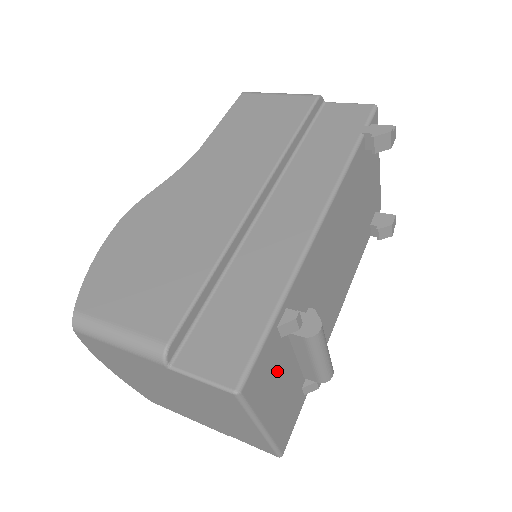
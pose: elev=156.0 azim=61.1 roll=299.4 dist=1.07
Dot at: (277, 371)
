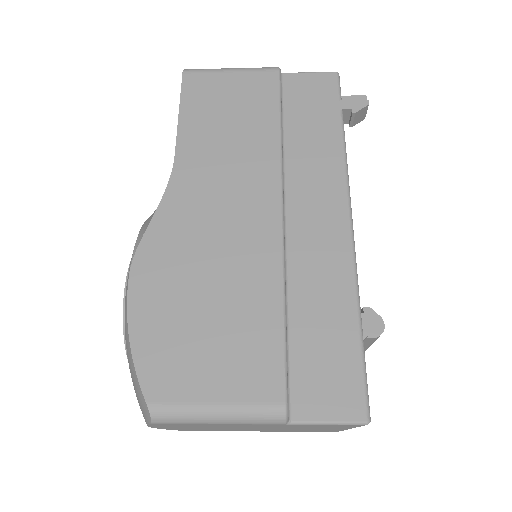
Dot at: occluded
